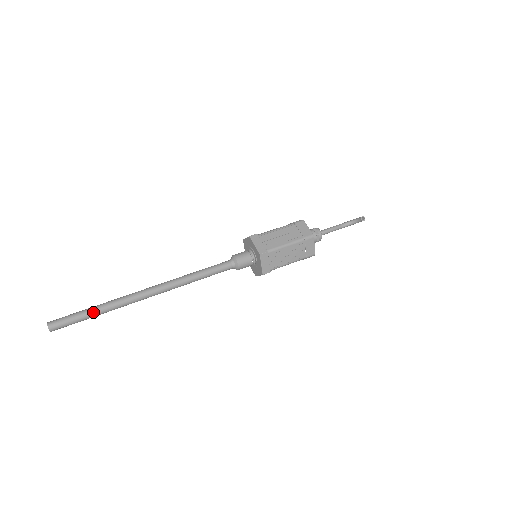
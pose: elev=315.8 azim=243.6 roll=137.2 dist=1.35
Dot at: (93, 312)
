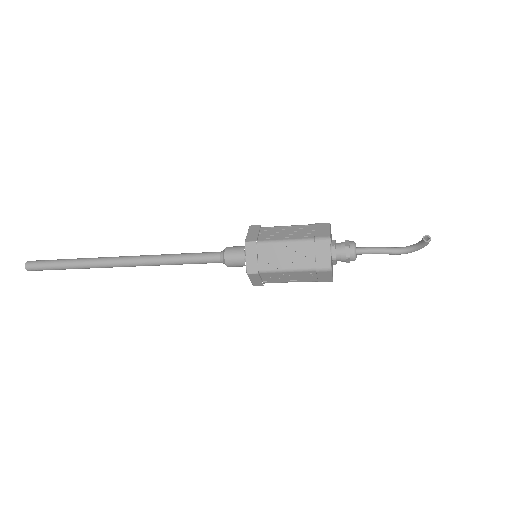
Dot at: (65, 262)
